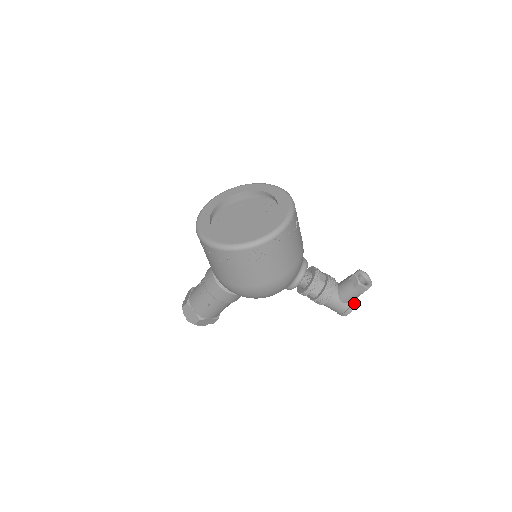
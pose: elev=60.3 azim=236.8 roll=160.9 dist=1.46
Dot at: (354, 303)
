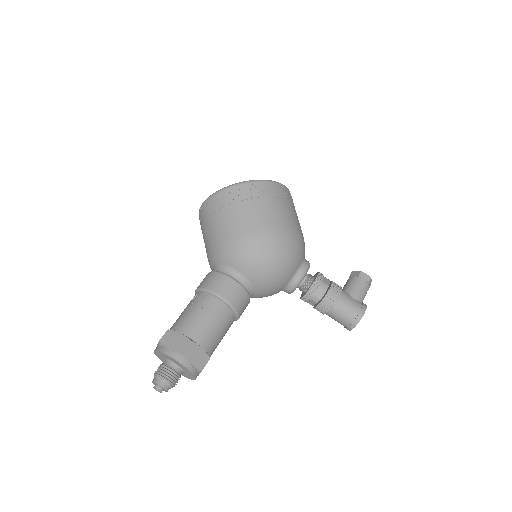
Dot at: (364, 304)
